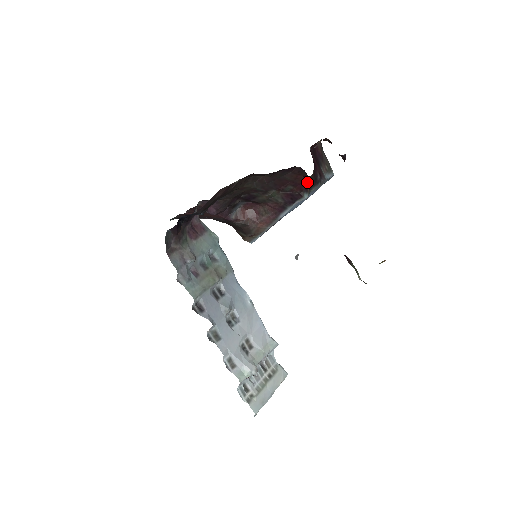
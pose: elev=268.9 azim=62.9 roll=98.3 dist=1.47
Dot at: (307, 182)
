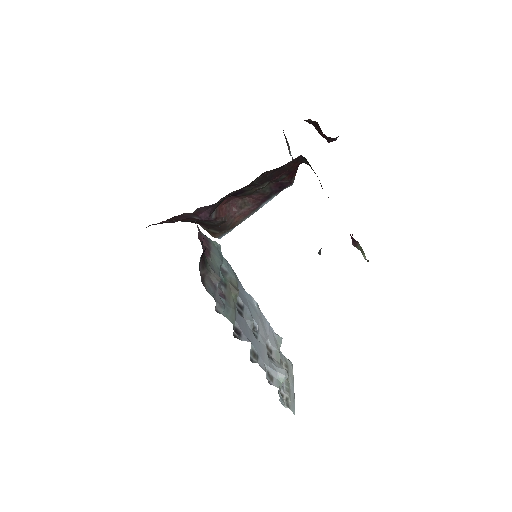
Dot at: (297, 168)
